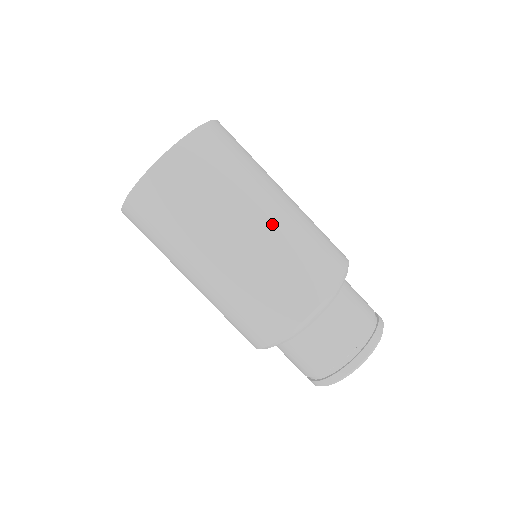
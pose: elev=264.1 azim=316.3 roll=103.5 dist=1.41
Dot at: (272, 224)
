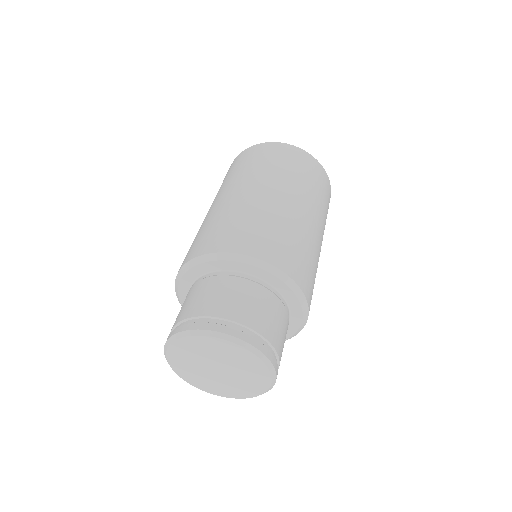
Dot at: (256, 197)
